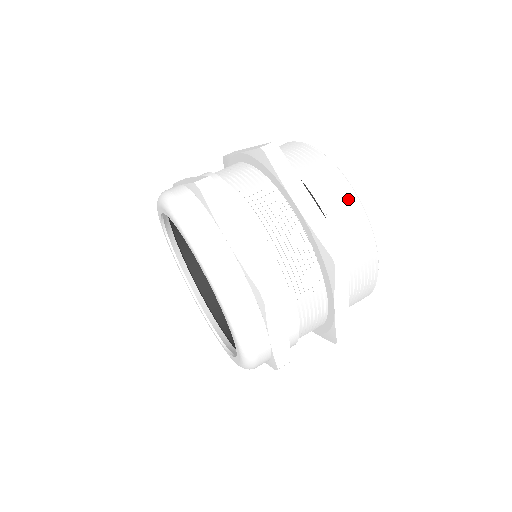
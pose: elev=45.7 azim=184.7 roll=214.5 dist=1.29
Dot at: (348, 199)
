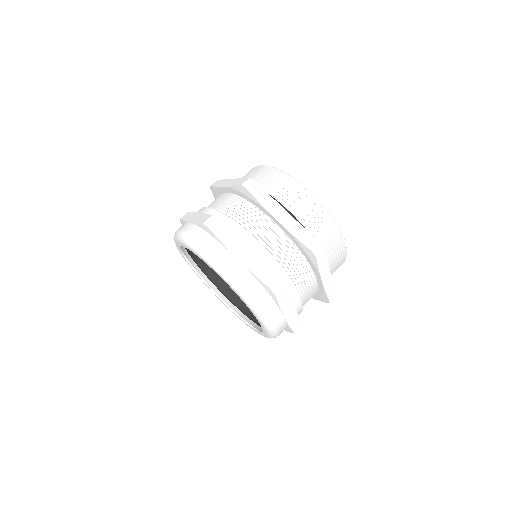
Dot at: (342, 256)
